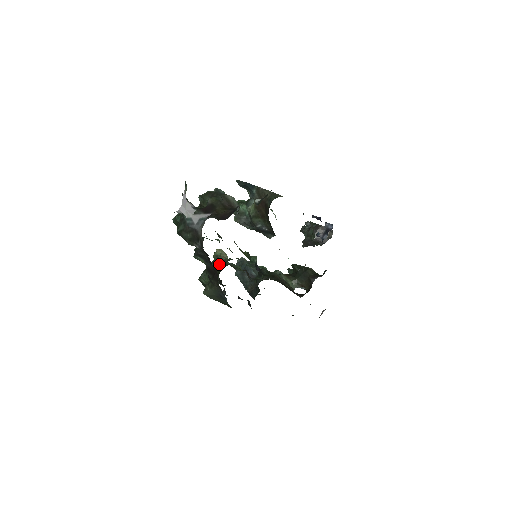
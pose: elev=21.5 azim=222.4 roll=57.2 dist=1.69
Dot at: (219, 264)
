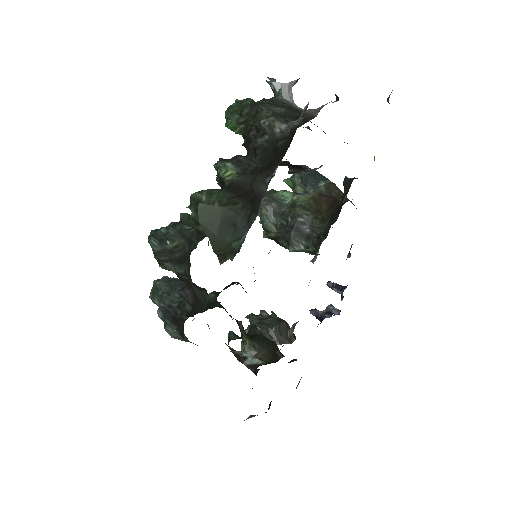
Dot at: occluded
